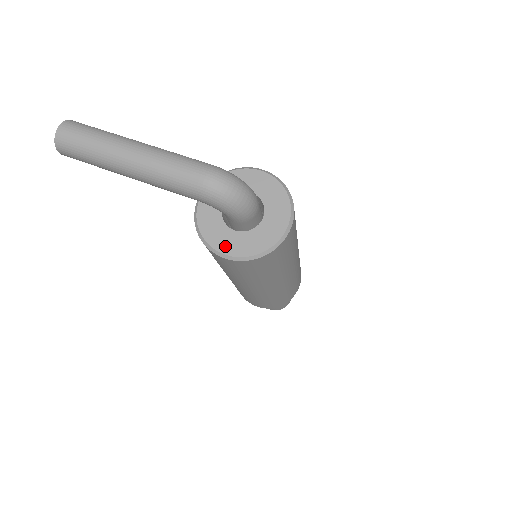
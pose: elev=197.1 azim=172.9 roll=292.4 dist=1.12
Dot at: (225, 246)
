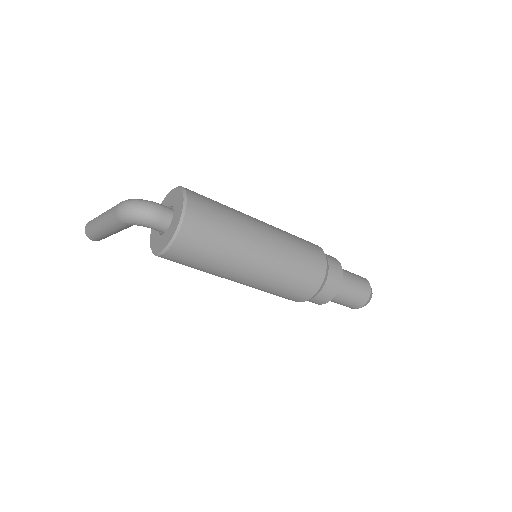
Dot at: (158, 248)
